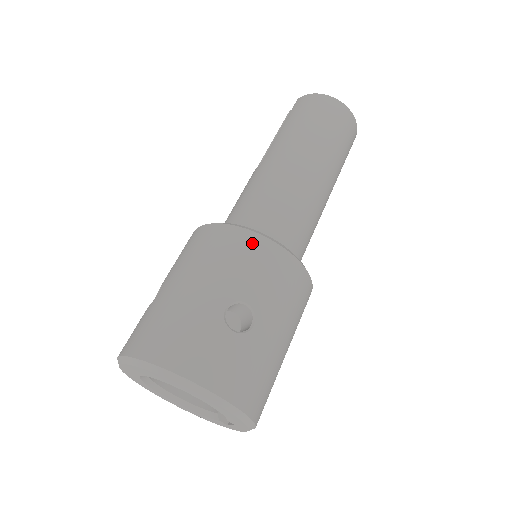
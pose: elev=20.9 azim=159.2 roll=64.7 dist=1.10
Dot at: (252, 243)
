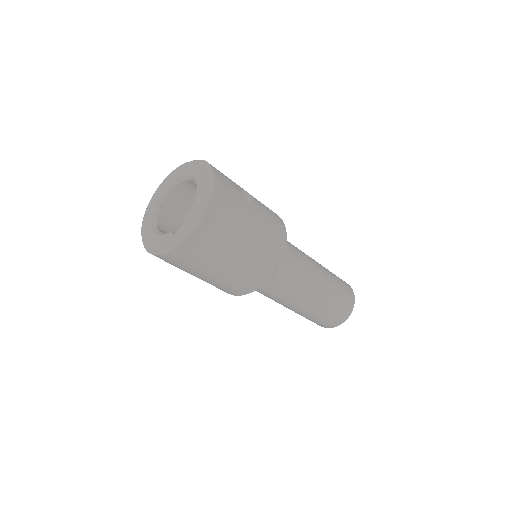
Dot at: occluded
